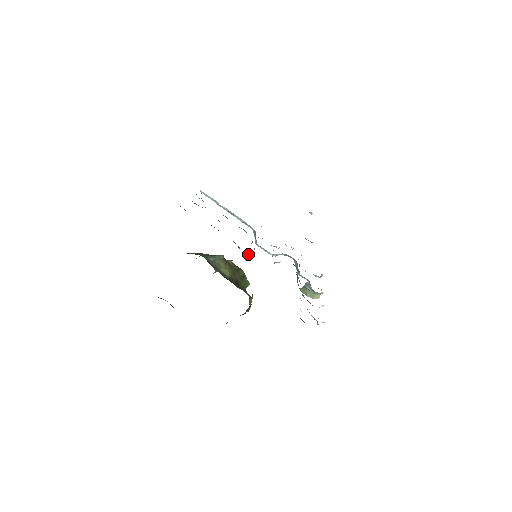
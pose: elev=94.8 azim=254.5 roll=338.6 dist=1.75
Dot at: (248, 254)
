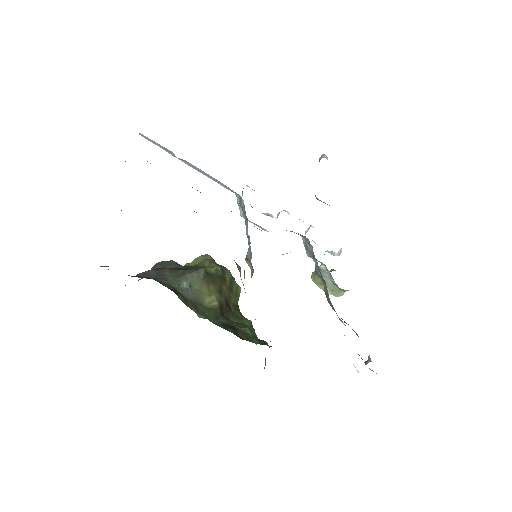
Dot at: (247, 261)
